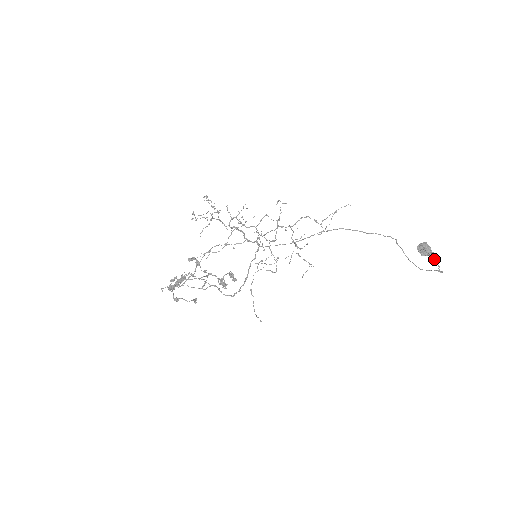
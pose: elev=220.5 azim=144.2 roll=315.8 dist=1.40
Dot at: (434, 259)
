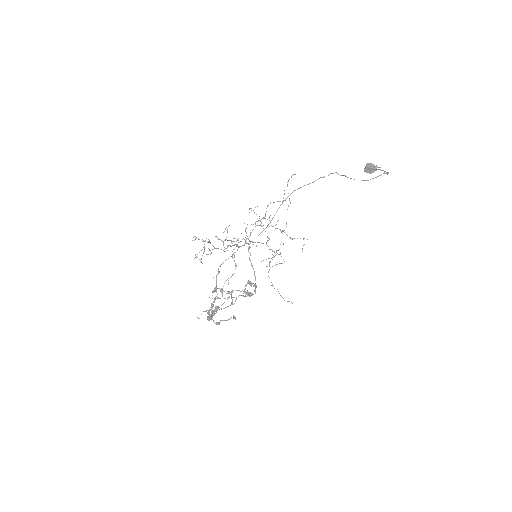
Dot at: (379, 169)
